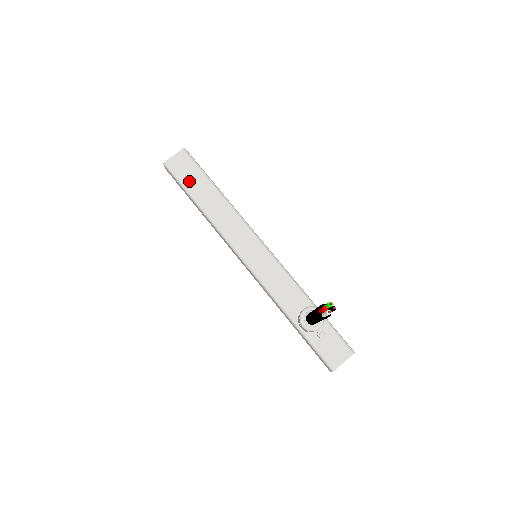
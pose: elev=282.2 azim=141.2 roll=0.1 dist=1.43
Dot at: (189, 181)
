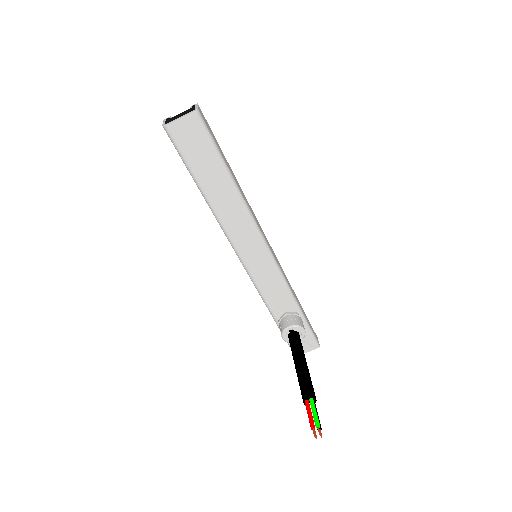
Dot at: (195, 160)
